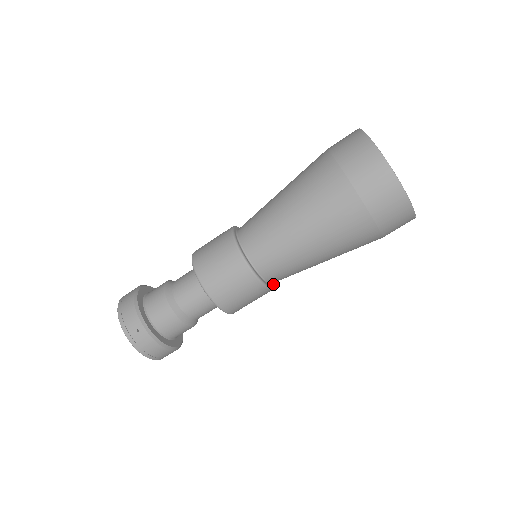
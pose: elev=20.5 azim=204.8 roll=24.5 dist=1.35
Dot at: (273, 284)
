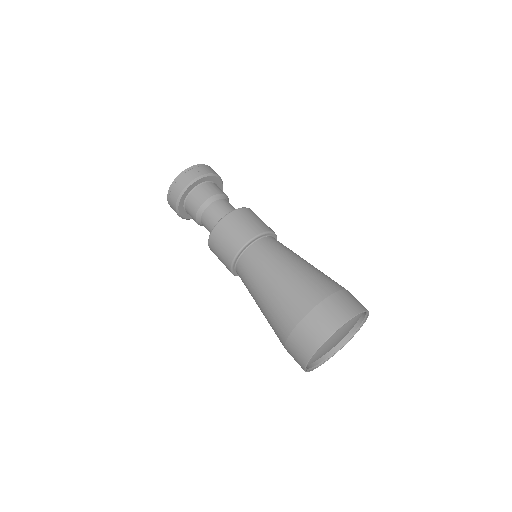
Dot at: occluded
